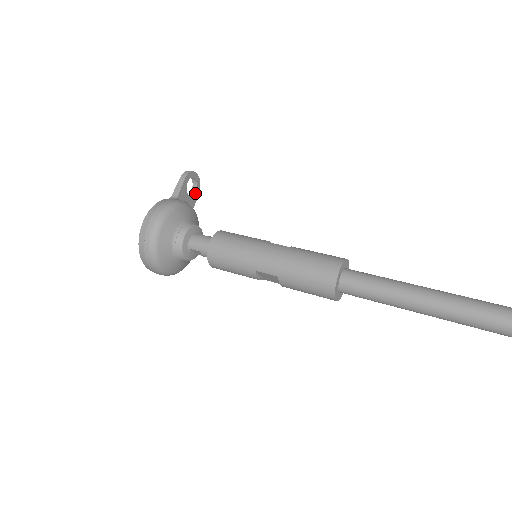
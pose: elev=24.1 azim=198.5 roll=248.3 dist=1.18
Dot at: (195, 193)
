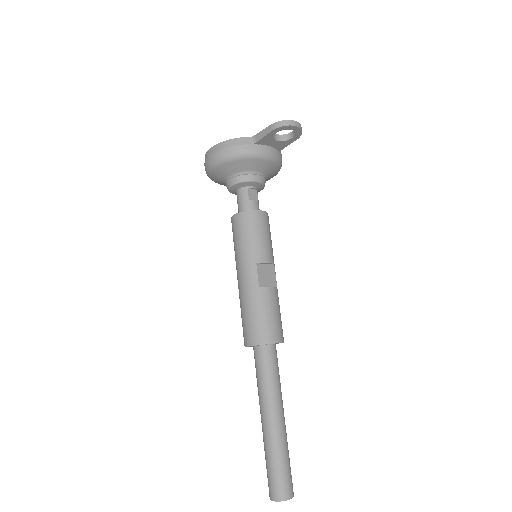
Dot at: (290, 138)
